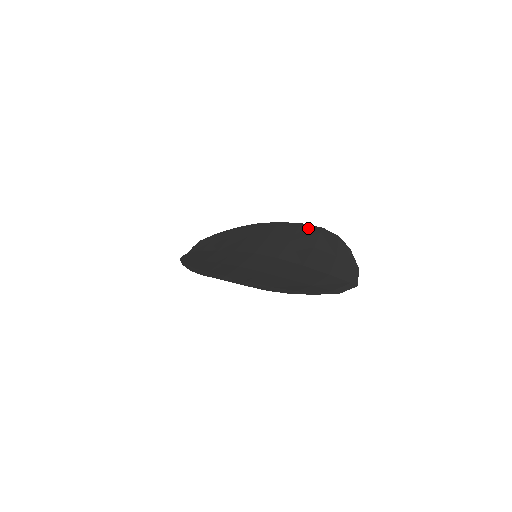
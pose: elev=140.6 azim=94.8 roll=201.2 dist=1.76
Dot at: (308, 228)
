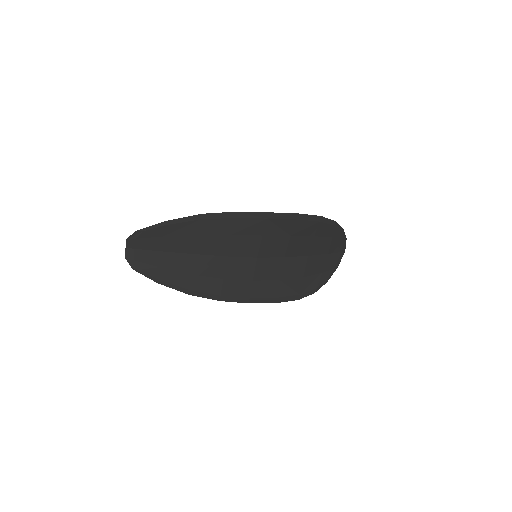
Dot at: (306, 219)
